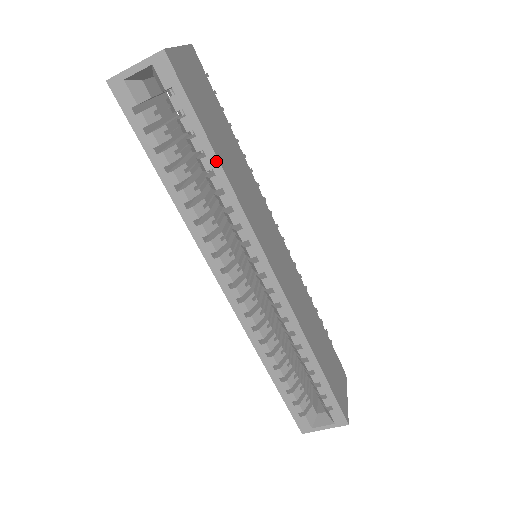
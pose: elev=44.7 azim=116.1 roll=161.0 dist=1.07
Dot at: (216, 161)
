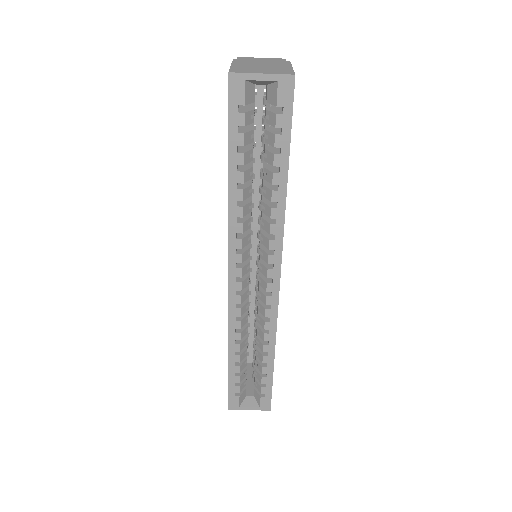
Dot at: (285, 180)
